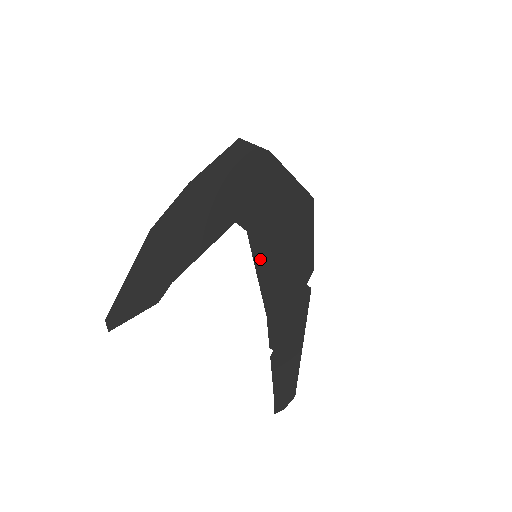
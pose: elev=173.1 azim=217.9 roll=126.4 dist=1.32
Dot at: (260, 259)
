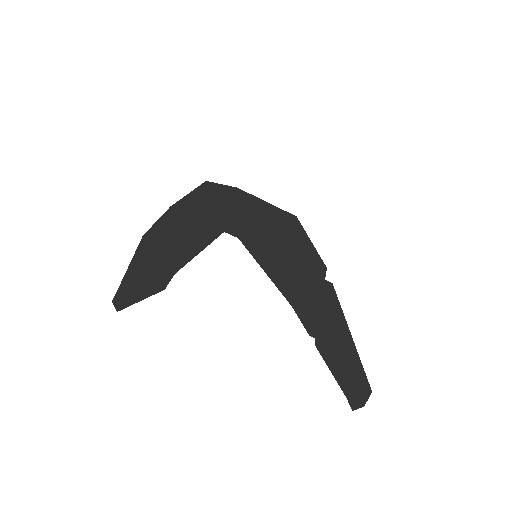
Dot at: (262, 259)
